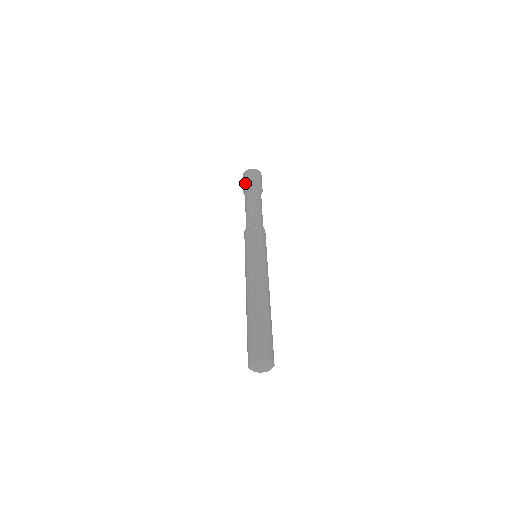
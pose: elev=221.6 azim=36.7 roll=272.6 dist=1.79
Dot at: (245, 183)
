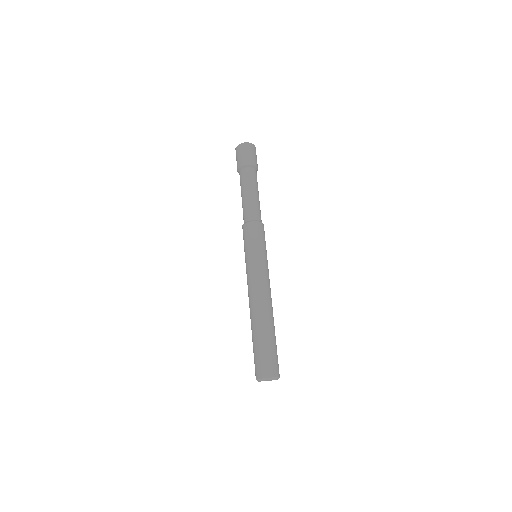
Dot at: occluded
